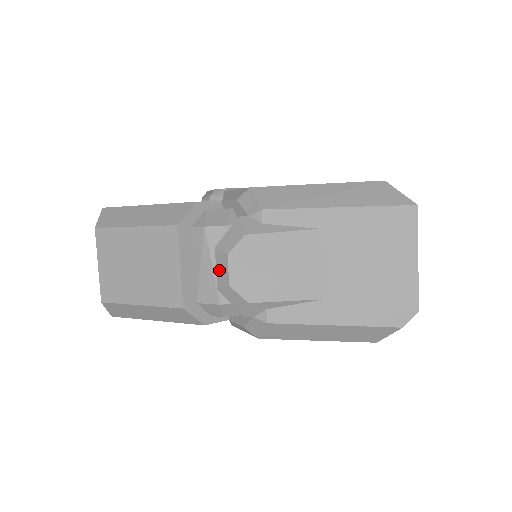
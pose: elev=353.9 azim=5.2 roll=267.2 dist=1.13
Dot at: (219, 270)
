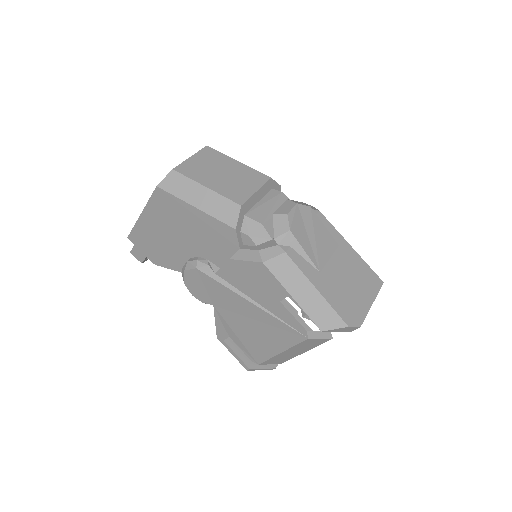
Dot at: (283, 207)
